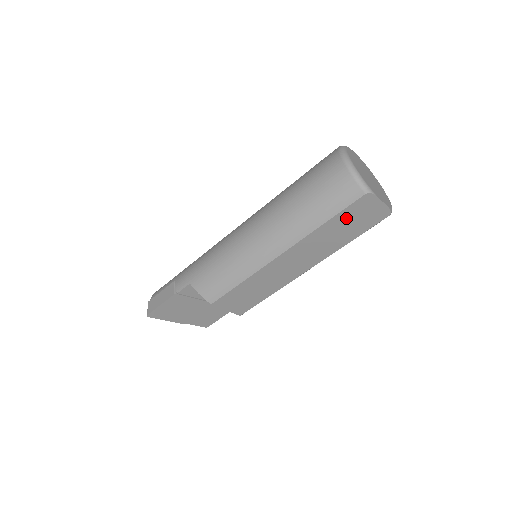
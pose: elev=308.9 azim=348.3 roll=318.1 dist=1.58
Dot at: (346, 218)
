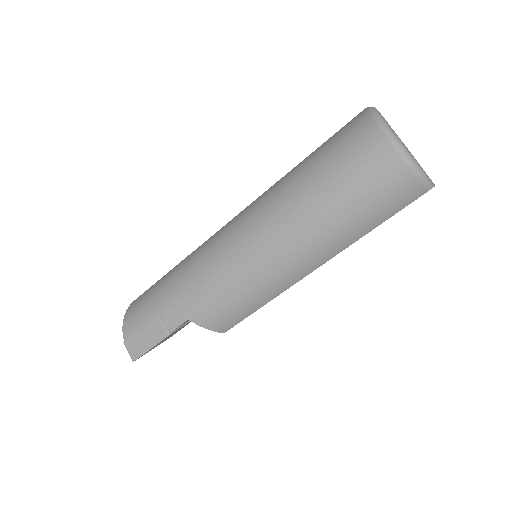
Dot at: occluded
